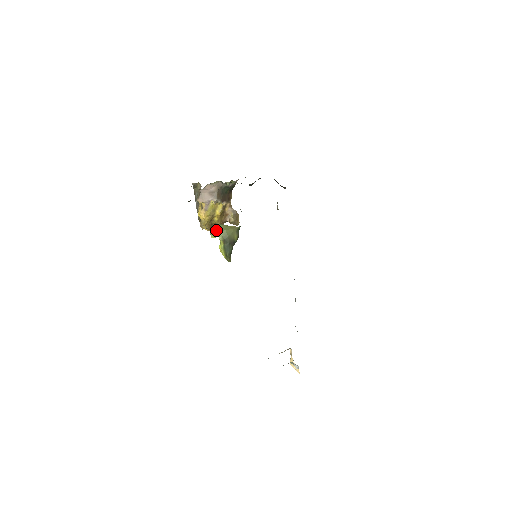
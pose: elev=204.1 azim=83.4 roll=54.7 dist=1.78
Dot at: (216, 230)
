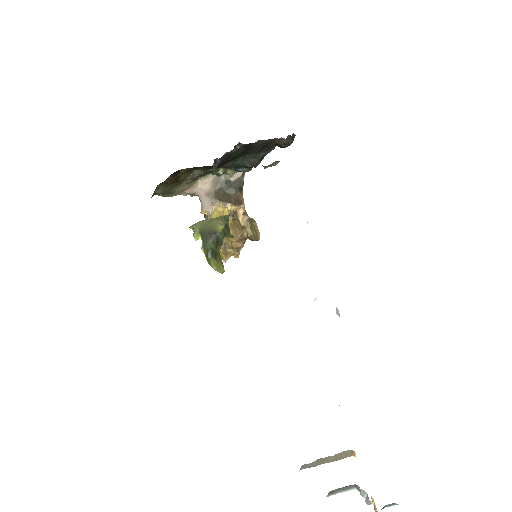
Dot at: (194, 224)
